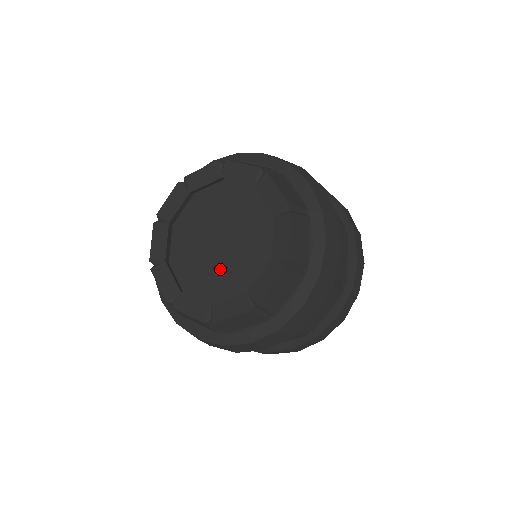
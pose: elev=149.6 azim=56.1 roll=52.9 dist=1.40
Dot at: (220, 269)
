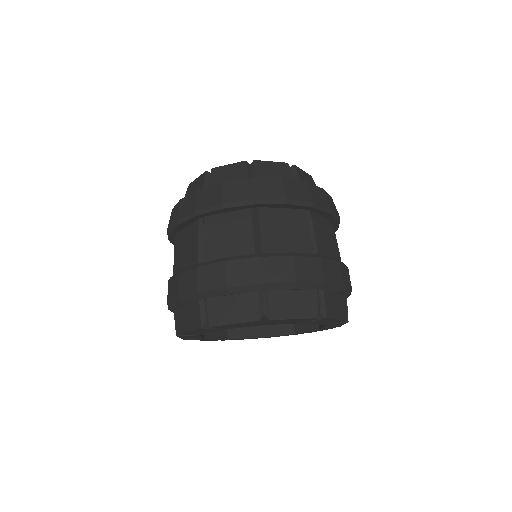
Dot at: occluded
